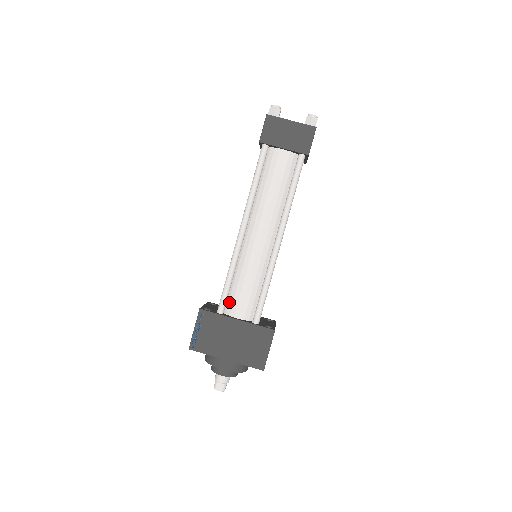
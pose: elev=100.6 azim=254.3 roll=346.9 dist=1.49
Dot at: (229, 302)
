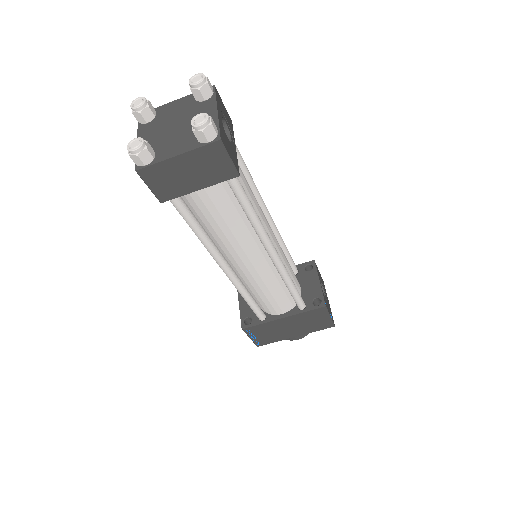
Dot at: (263, 307)
